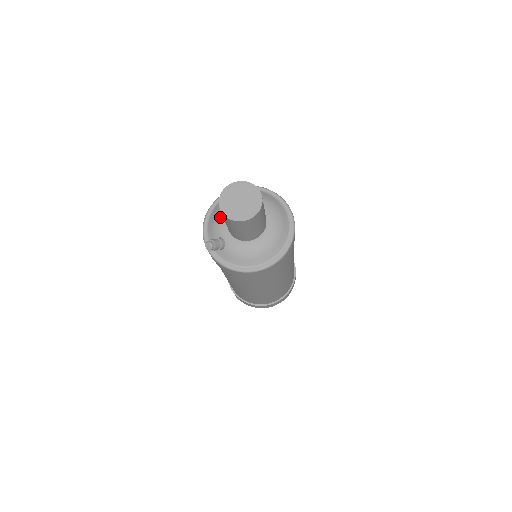
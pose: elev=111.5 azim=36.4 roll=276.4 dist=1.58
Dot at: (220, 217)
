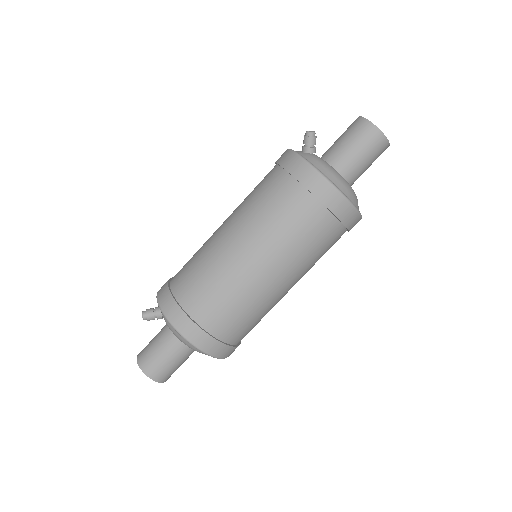
Dot at: occluded
